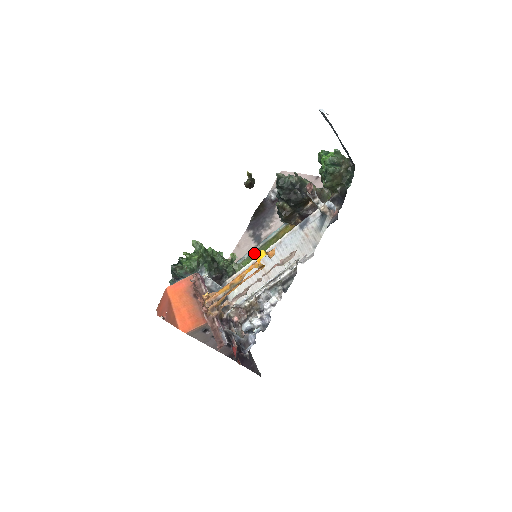
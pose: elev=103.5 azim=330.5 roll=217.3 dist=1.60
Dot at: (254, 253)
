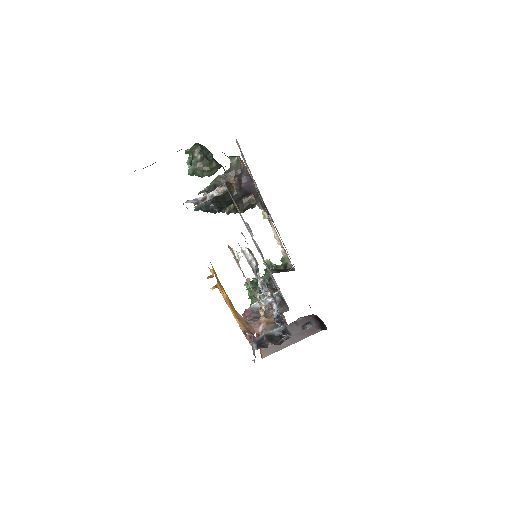
Dot at: occluded
